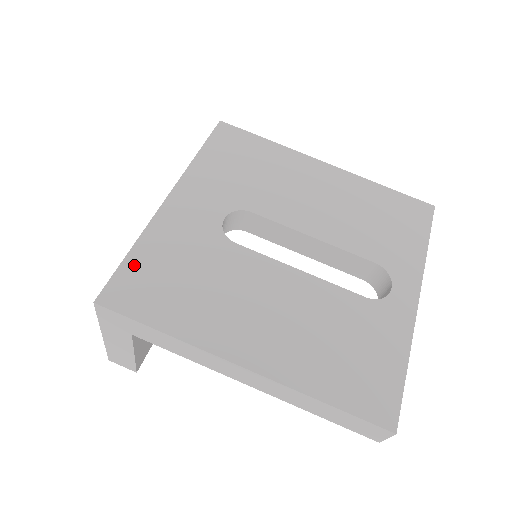
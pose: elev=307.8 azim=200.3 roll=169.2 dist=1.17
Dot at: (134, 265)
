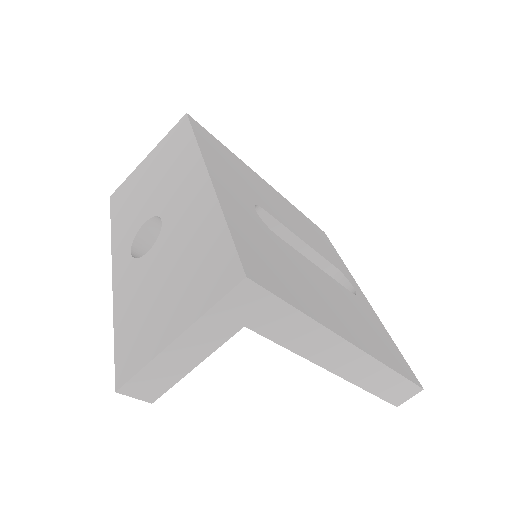
Dot at: (241, 240)
